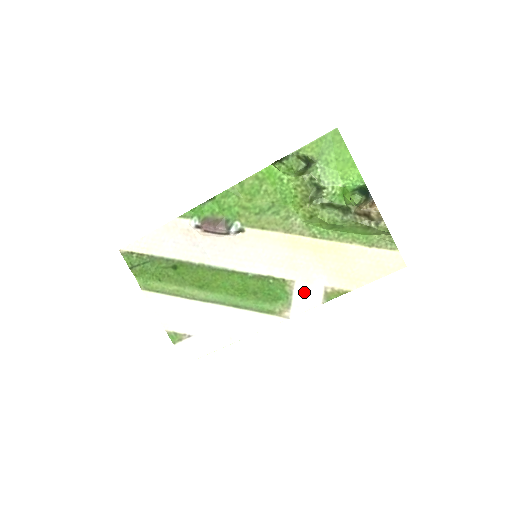
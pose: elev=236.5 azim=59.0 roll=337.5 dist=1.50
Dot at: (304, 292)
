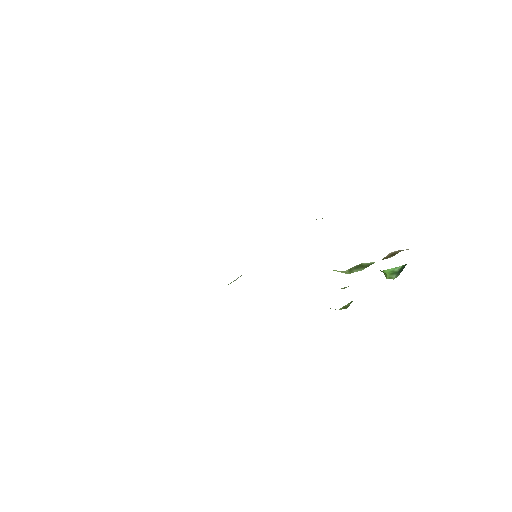
Dot at: occluded
